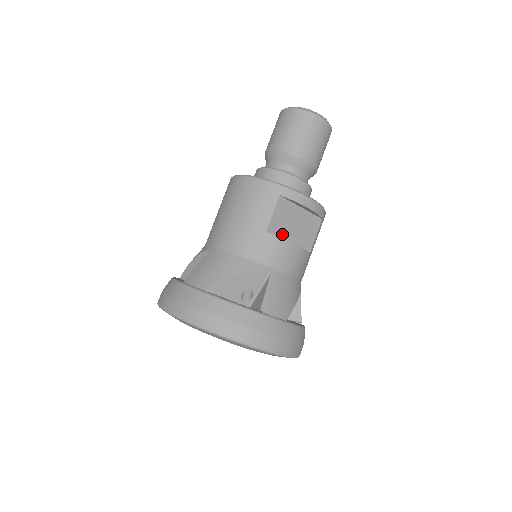
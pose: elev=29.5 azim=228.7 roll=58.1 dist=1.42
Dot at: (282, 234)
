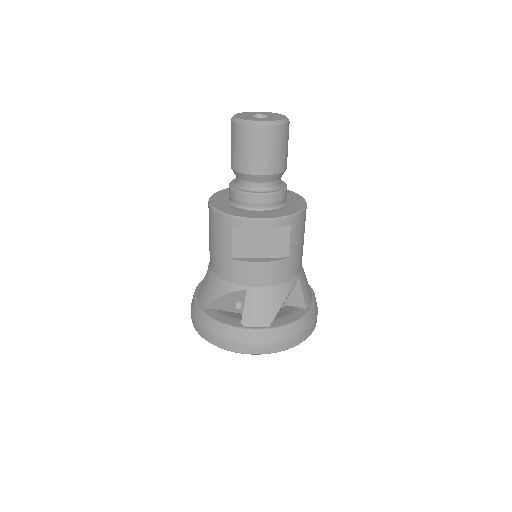
Dot at: (250, 254)
